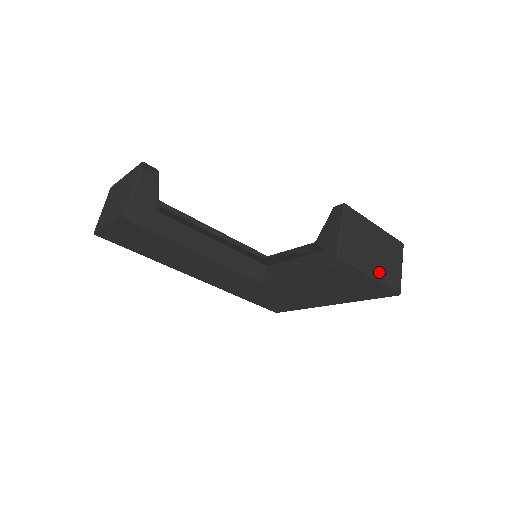
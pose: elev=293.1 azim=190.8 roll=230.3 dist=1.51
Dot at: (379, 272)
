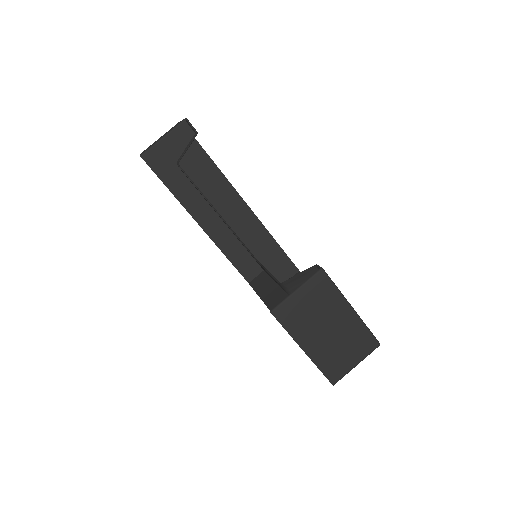
Dot at: (319, 352)
